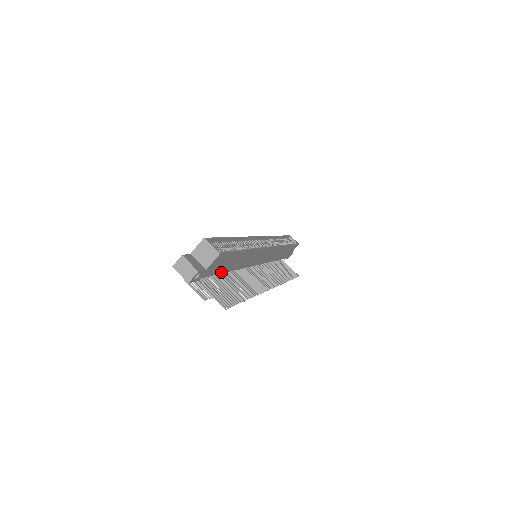
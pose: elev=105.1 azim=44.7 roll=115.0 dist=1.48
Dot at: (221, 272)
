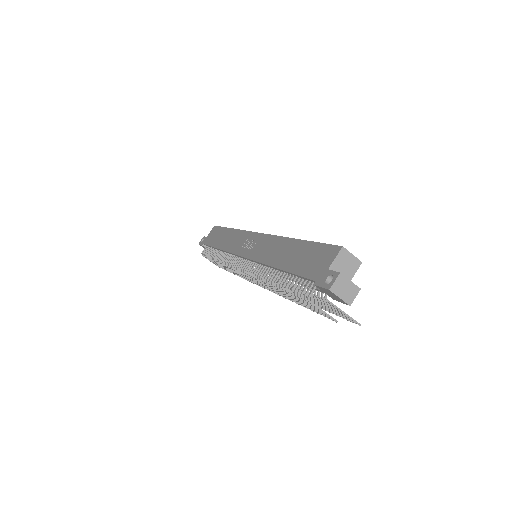
Dot at: occluded
